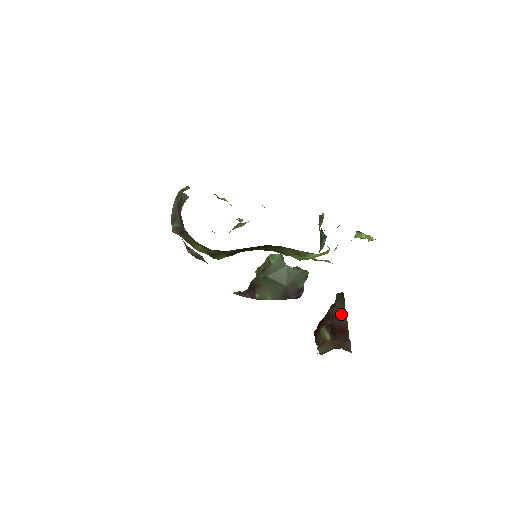
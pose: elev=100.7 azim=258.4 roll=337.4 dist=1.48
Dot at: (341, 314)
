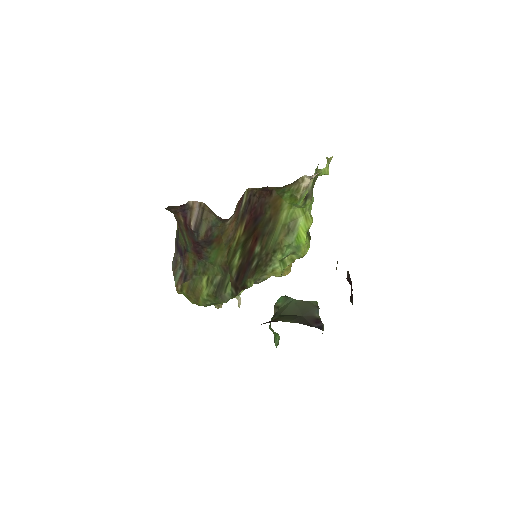
Dot at: occluded
